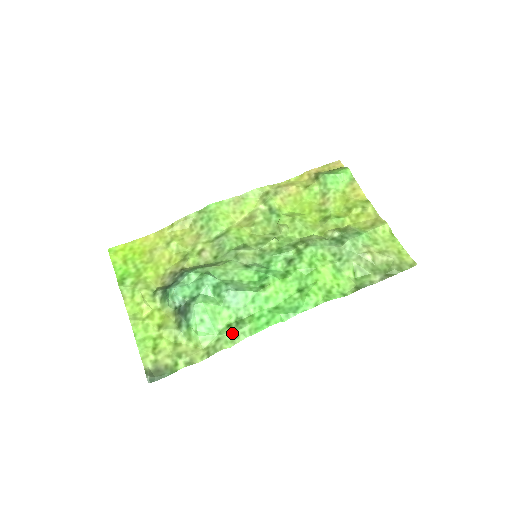
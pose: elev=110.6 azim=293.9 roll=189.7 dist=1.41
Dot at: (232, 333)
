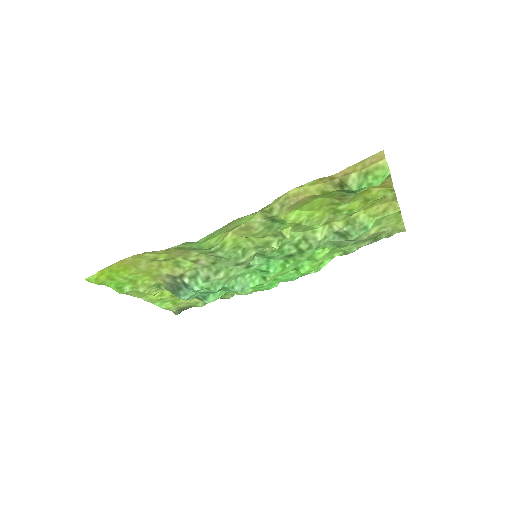
Dot at: occluded
